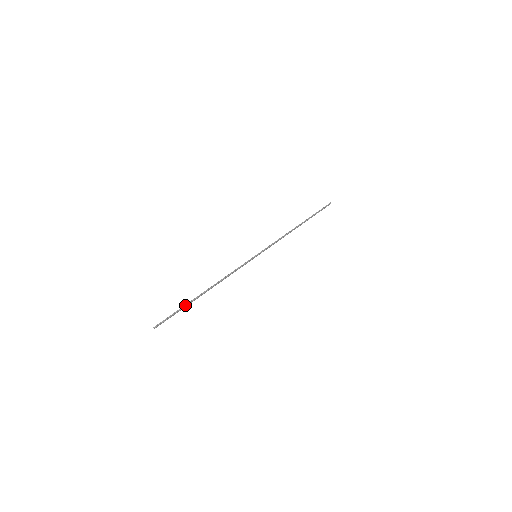
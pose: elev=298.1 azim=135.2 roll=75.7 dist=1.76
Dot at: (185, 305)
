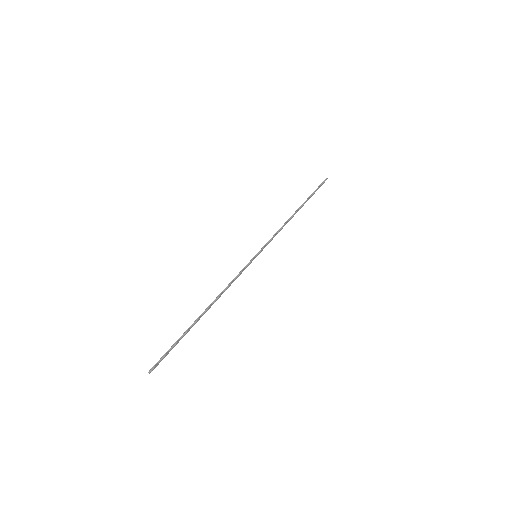
Dot at: occluded
